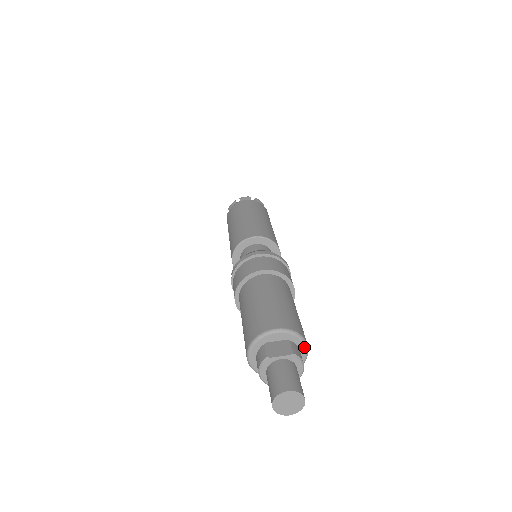
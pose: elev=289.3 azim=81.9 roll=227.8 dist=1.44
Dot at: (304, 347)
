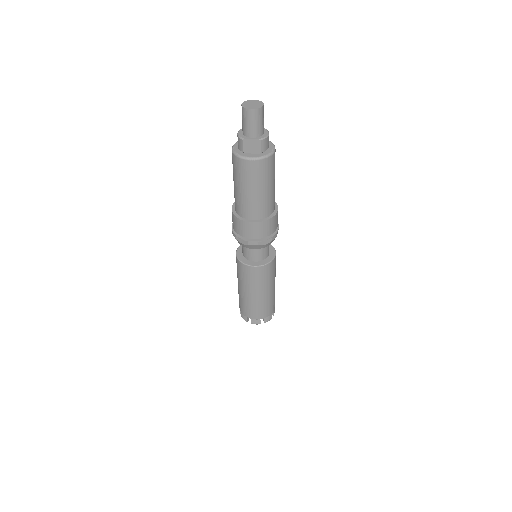
Dot at: (272, 146)
